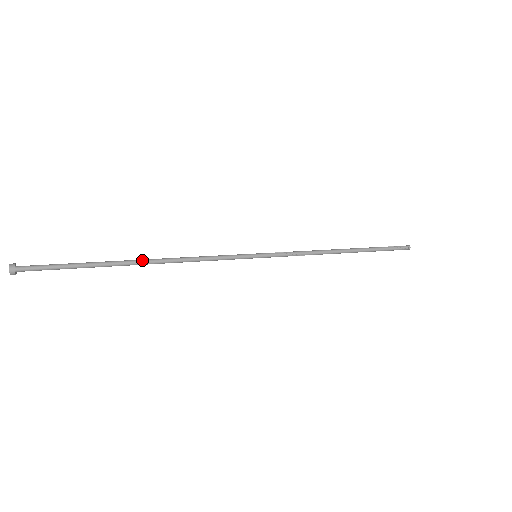
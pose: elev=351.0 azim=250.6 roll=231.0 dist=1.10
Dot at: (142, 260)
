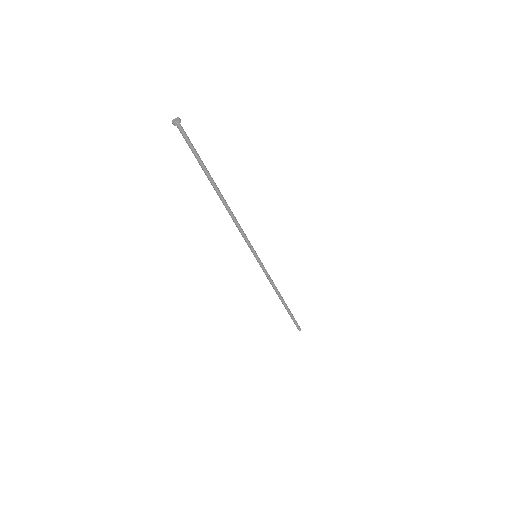
Dot at: (222, 195)
